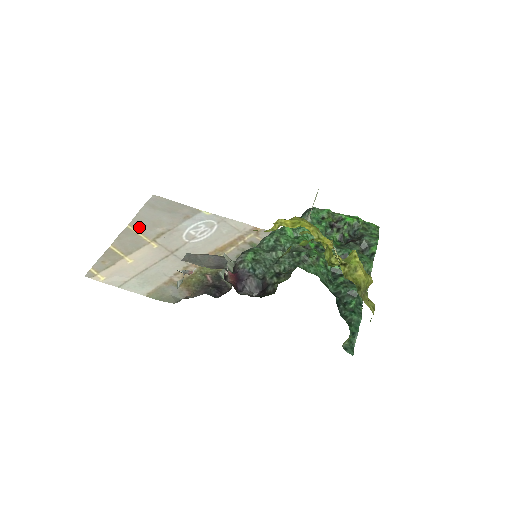
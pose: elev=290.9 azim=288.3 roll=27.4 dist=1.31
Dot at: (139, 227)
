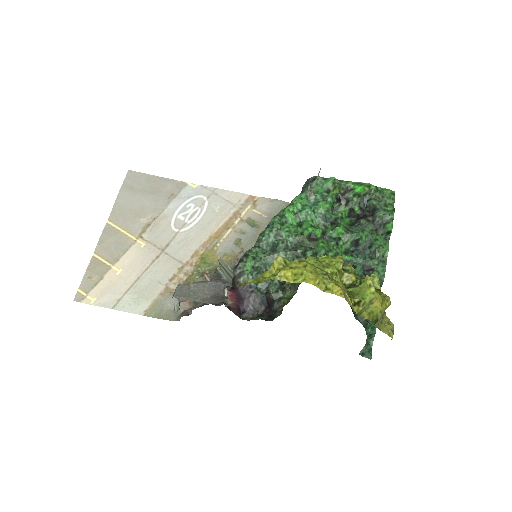
Dot at: (120, 221)
